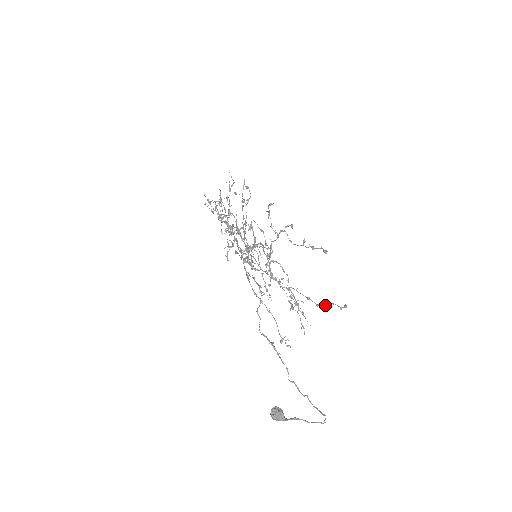
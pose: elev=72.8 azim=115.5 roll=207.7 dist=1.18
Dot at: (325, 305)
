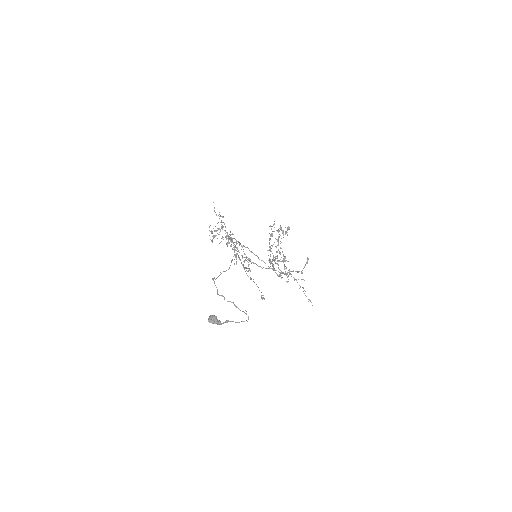
Dot at: (303, 268)
